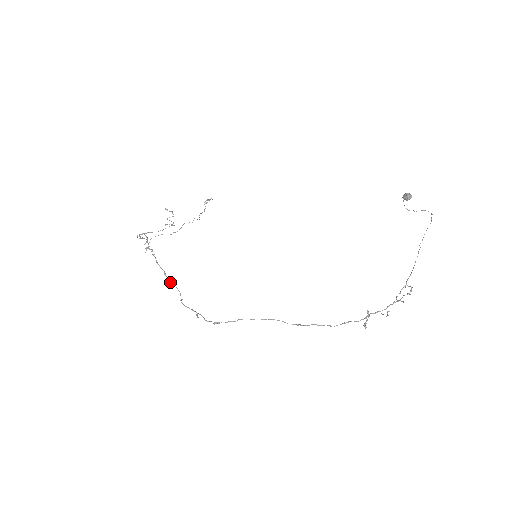
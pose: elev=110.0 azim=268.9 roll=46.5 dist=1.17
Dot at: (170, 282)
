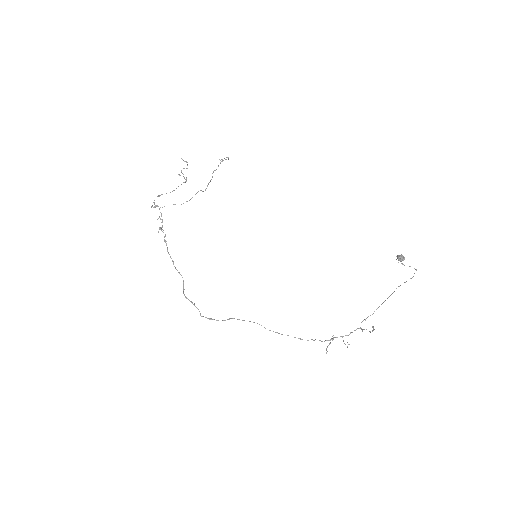
Dot at: occluded
